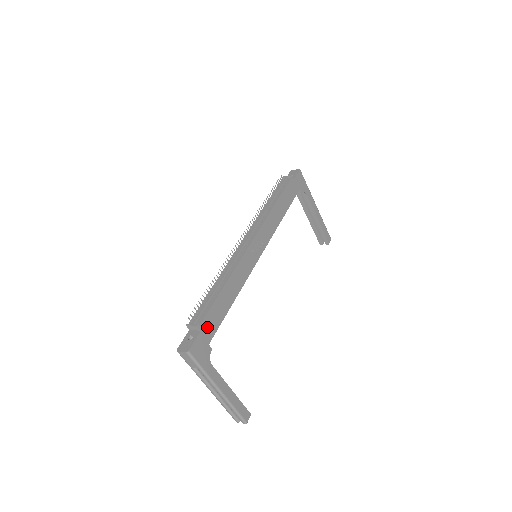
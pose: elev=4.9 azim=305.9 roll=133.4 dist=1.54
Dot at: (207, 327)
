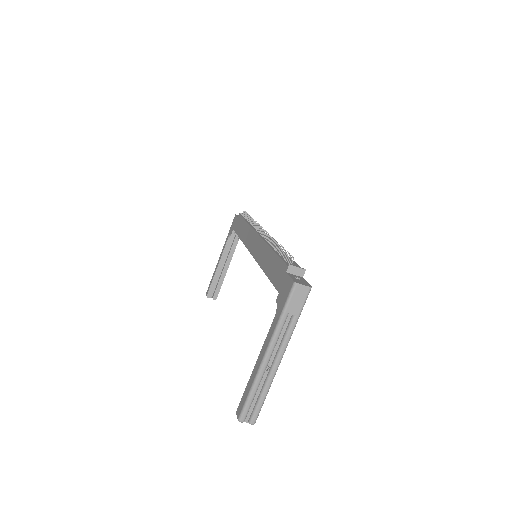
Dot at: occluded
